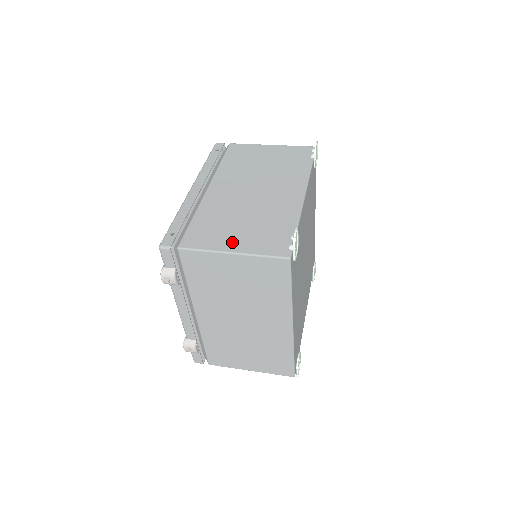
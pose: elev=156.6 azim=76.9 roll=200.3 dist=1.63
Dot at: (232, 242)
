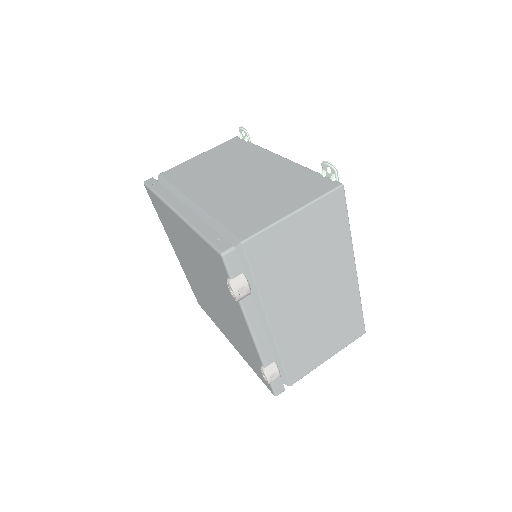
Dot at: (281, 208)
